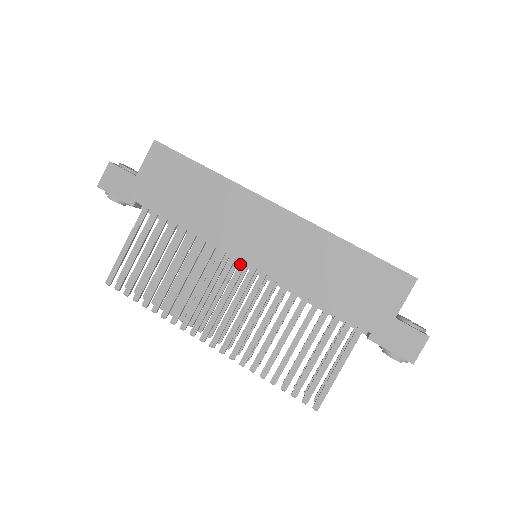
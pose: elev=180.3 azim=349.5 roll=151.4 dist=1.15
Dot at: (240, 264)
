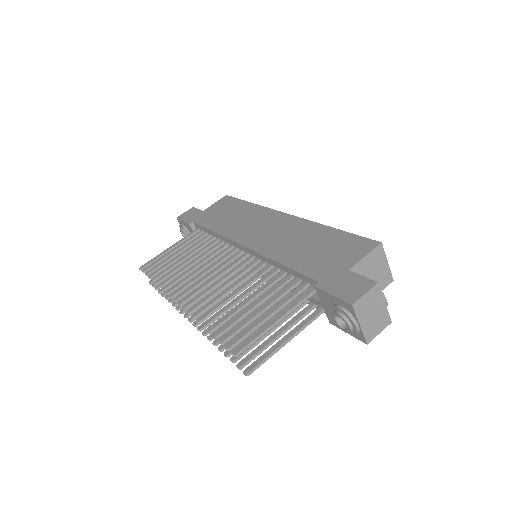
Dot at: (238, 252)
